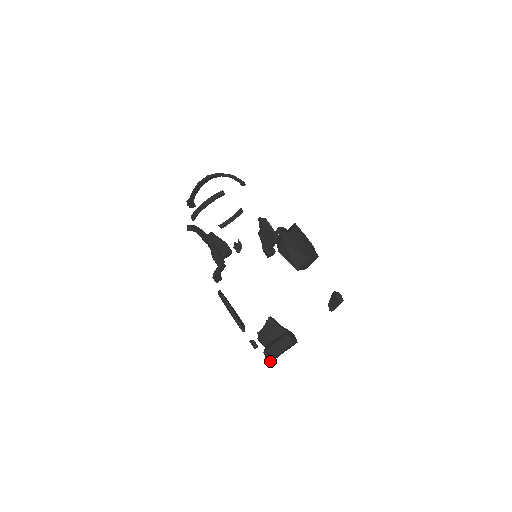
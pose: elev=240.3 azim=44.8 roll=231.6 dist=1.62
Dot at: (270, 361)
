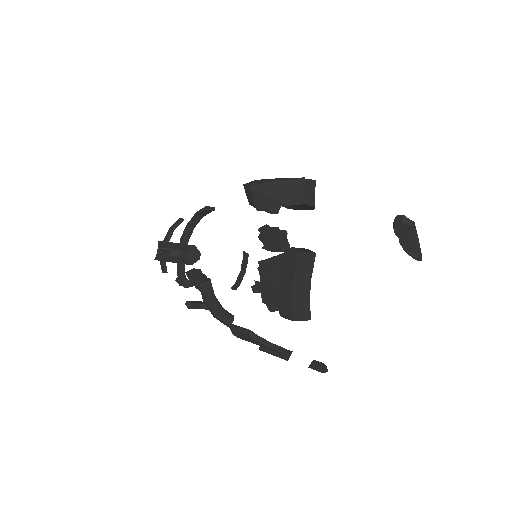
Dot at: (291, 314)
